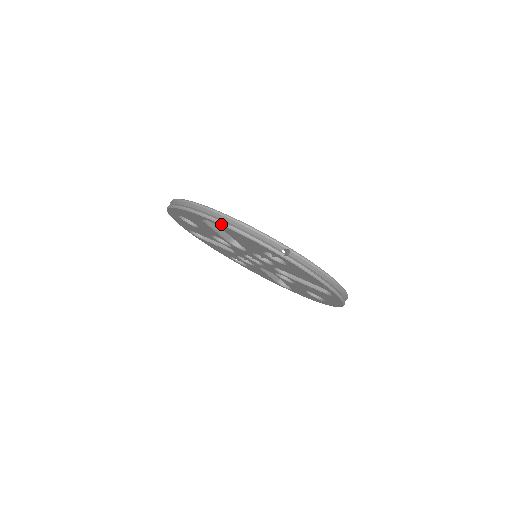
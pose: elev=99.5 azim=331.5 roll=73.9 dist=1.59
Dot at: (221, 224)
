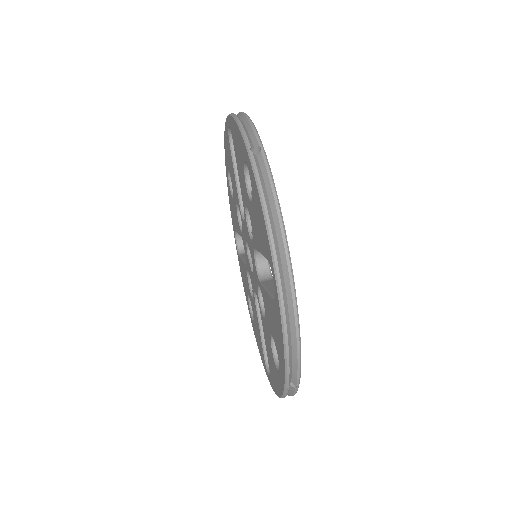
Dot at: (231, 115)
